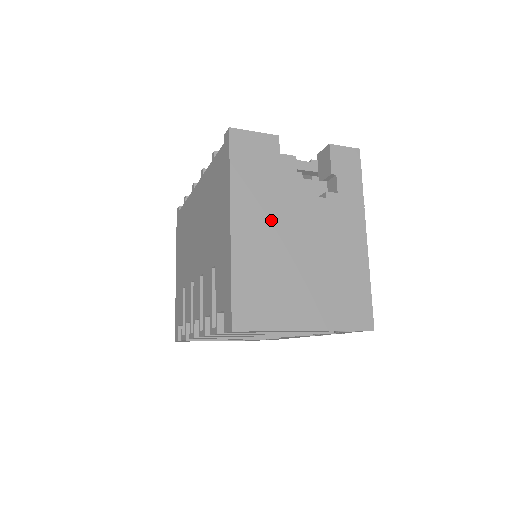
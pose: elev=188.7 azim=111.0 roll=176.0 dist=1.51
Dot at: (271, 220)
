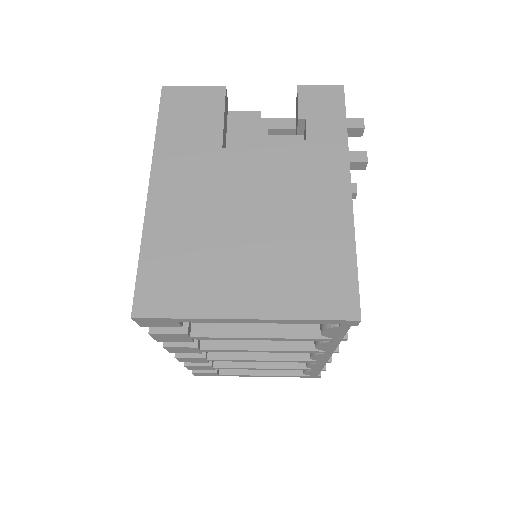
Dot at: (204, 180)
